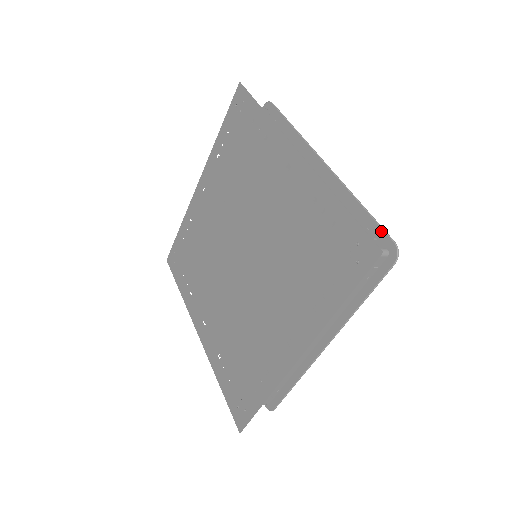
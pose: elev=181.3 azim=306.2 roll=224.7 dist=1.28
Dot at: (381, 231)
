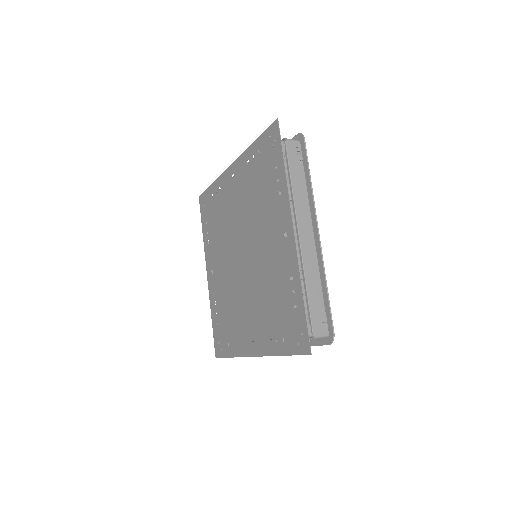
Dot at: (330, 319)
